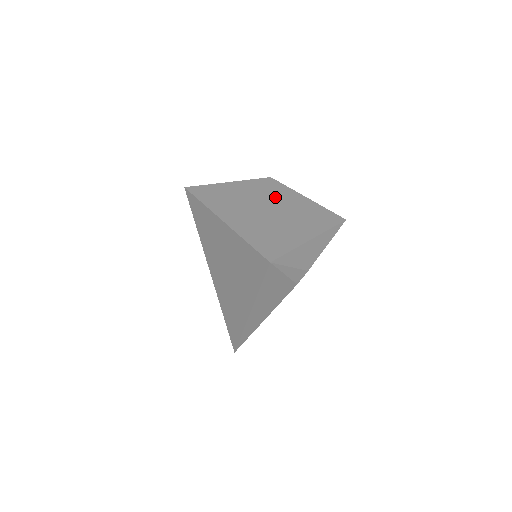
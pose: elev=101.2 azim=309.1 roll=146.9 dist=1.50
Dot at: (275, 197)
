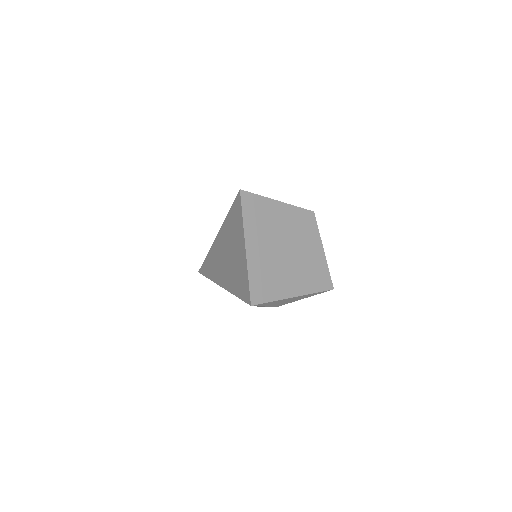
Dot at: (301, 238)
